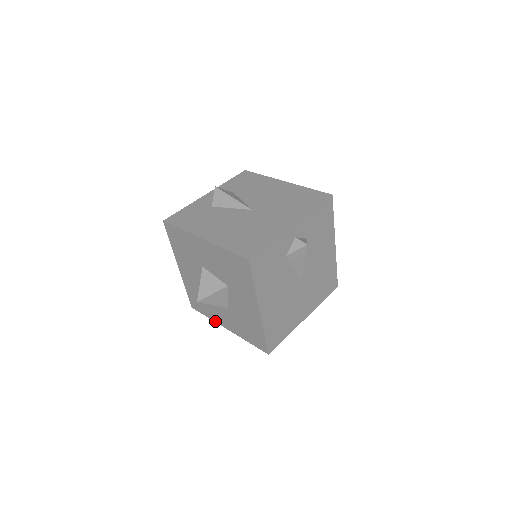
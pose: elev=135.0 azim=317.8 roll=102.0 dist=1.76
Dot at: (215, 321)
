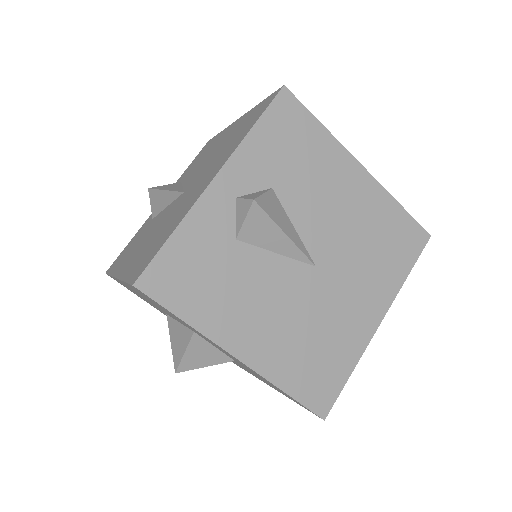
Dot at: occluded
